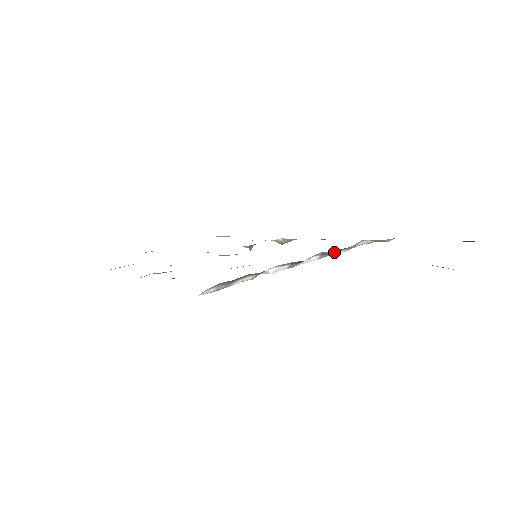
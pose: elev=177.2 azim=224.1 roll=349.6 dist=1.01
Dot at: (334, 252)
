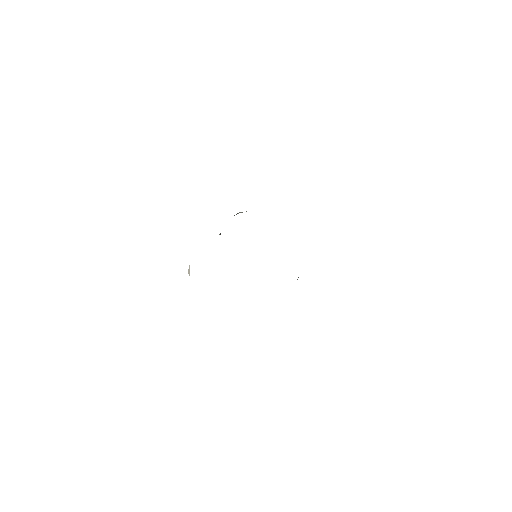
Dot at: occluded
